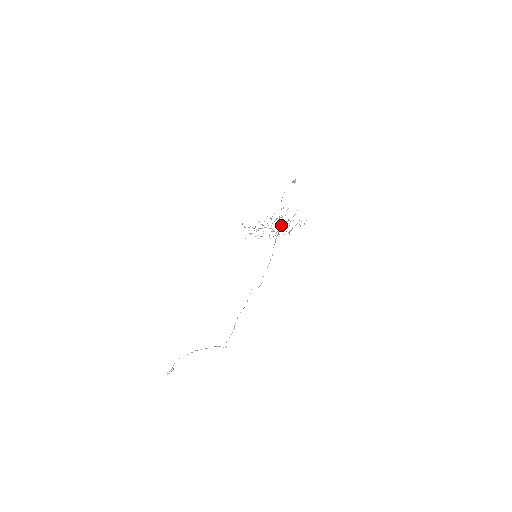
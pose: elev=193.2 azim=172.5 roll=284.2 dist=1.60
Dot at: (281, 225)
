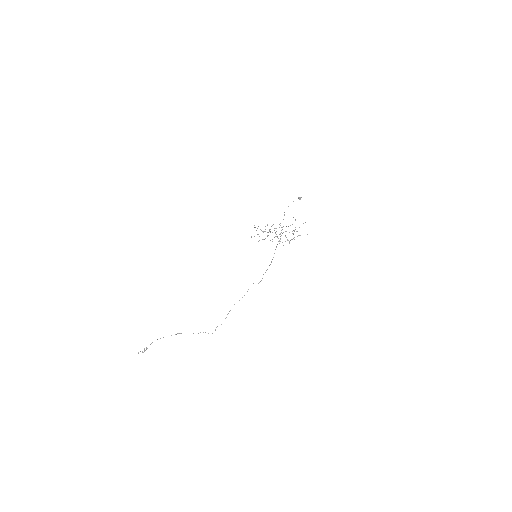
Dot at: occluded
